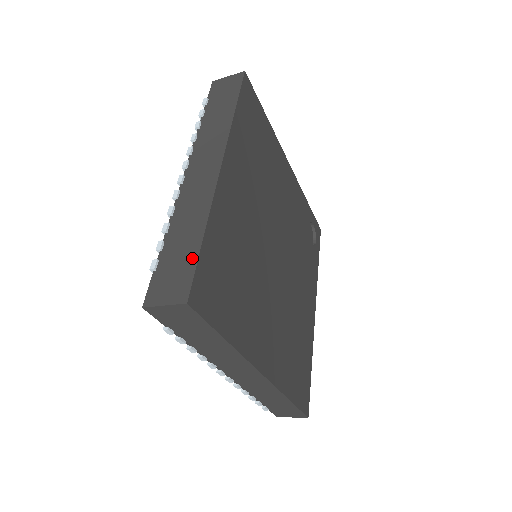
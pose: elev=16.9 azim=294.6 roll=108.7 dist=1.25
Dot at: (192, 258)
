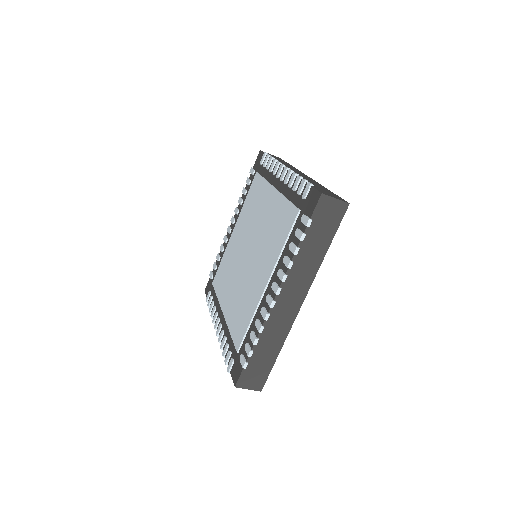
Dot at: (333, 193)
